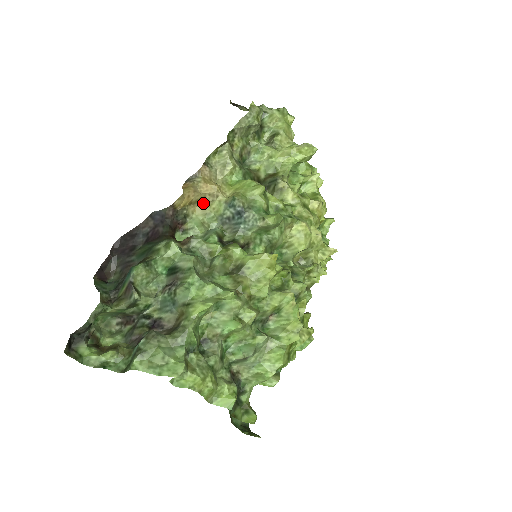
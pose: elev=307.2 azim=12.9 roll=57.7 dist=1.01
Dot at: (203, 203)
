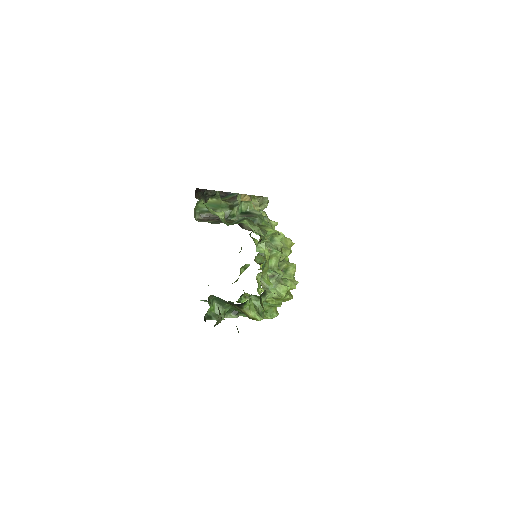
Dot at: occluded
